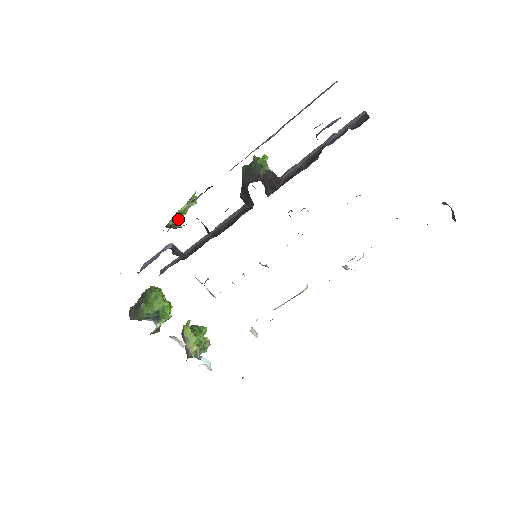
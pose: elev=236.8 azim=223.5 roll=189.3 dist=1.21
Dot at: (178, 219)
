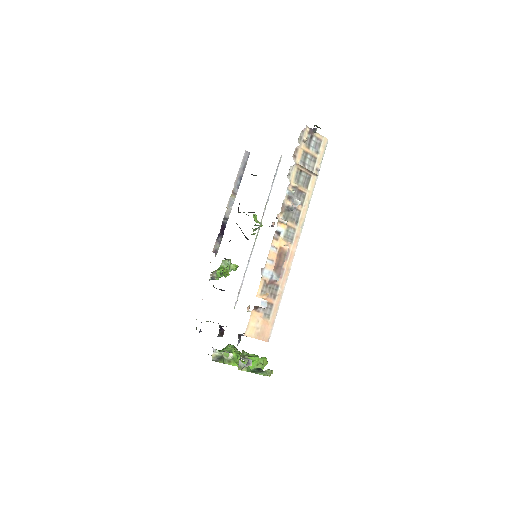
Dot at: (218, 271)
